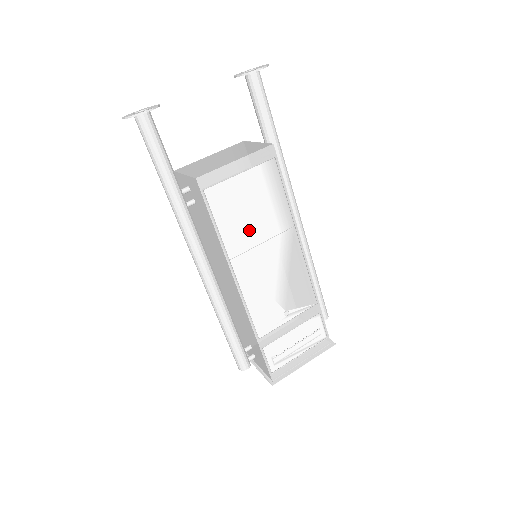
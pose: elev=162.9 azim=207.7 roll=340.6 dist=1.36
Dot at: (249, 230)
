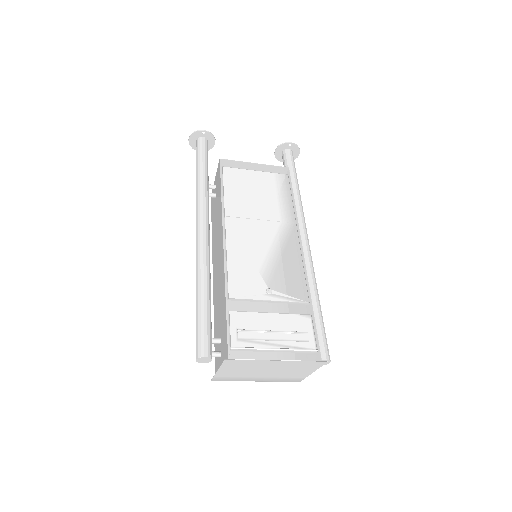
Dot at: (251, 206)
